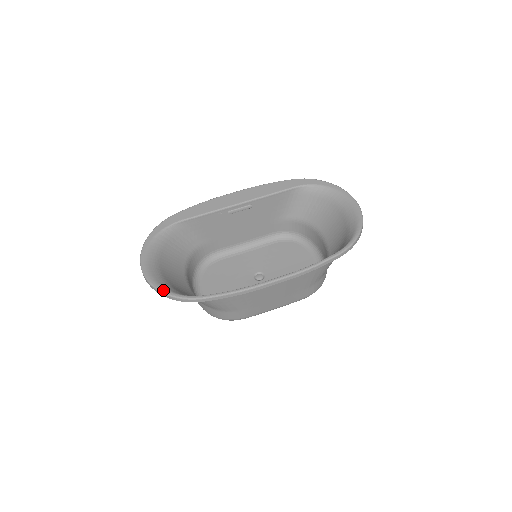
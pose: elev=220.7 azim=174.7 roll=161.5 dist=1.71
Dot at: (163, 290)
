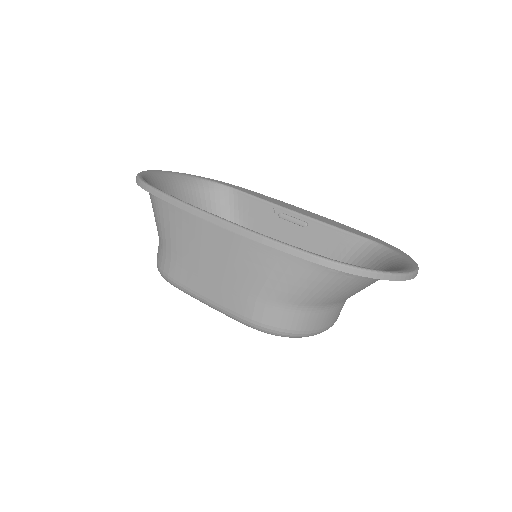
Dot at: (141, 173)
